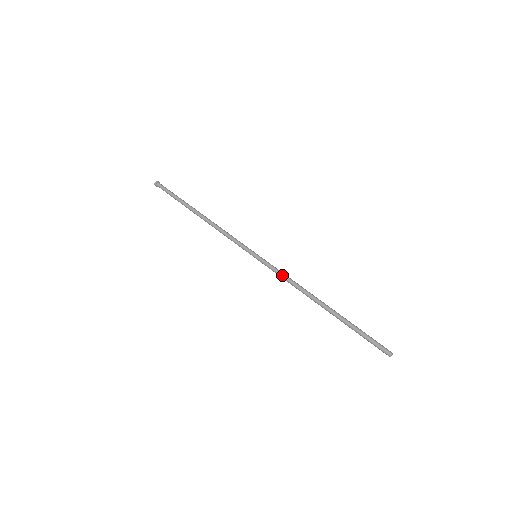
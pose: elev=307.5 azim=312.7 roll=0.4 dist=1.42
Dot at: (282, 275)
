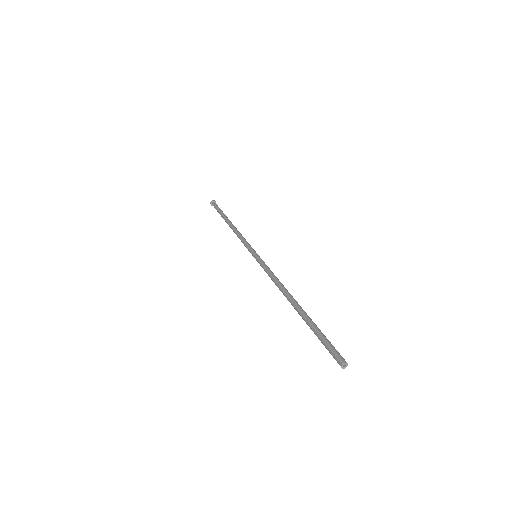
Dot at: (268, 273)
